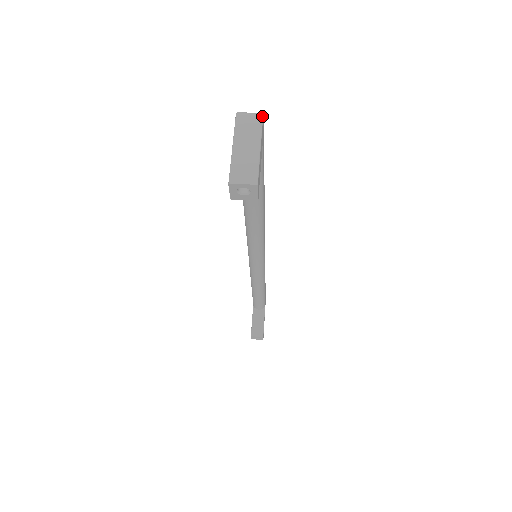
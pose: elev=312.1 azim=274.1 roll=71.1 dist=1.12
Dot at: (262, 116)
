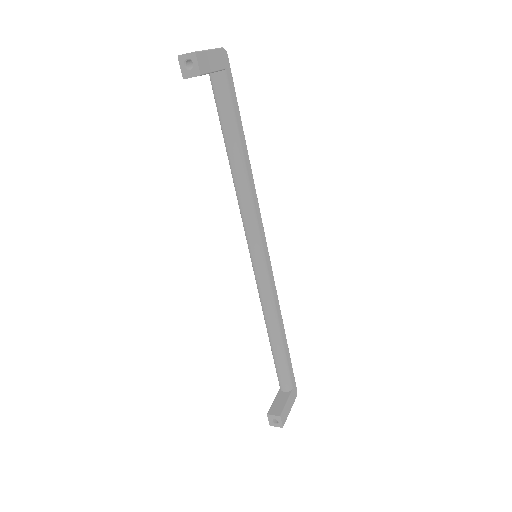
Dot at: occluded
